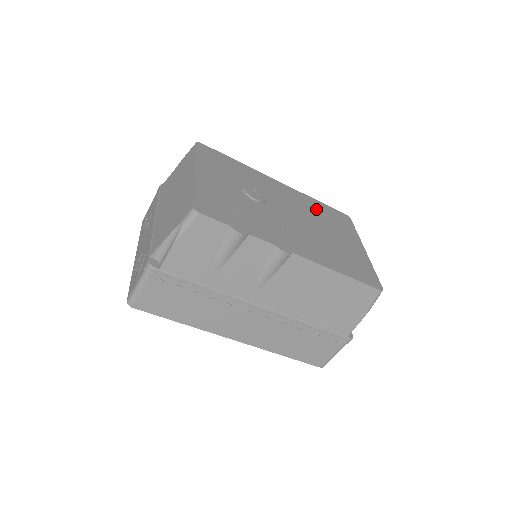
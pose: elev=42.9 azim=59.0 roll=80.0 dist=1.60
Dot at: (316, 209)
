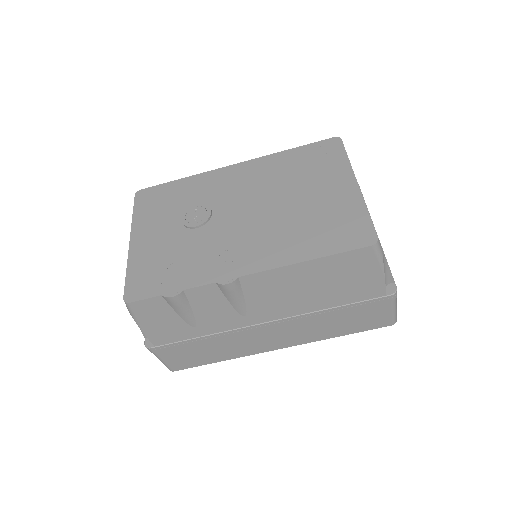
Dot at: (284, 168)
